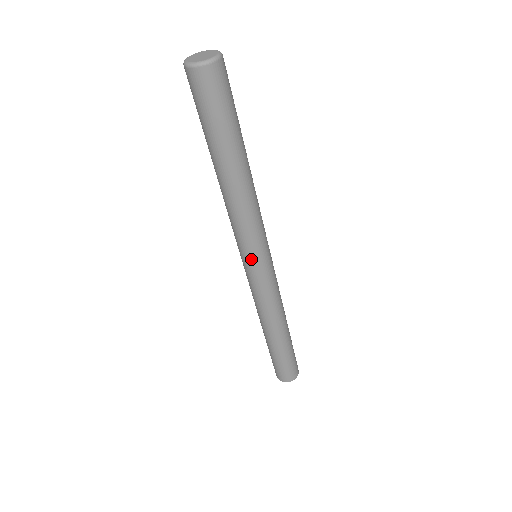
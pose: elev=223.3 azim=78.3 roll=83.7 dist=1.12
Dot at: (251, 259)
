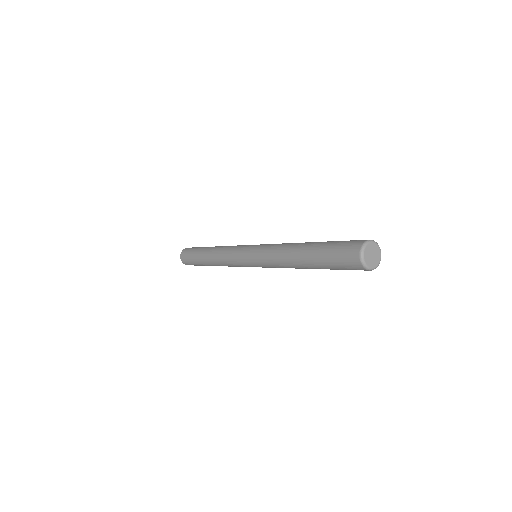
Dot at: occluded
